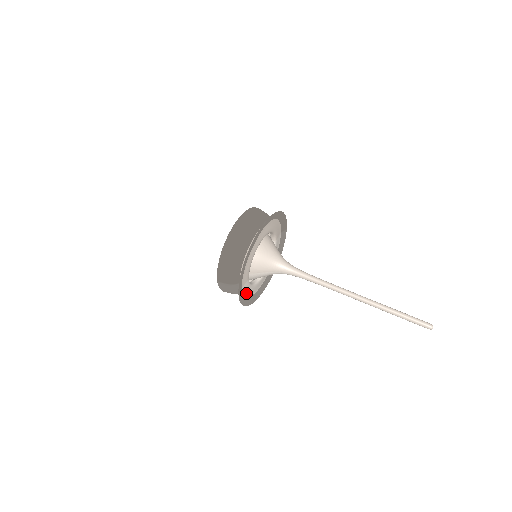
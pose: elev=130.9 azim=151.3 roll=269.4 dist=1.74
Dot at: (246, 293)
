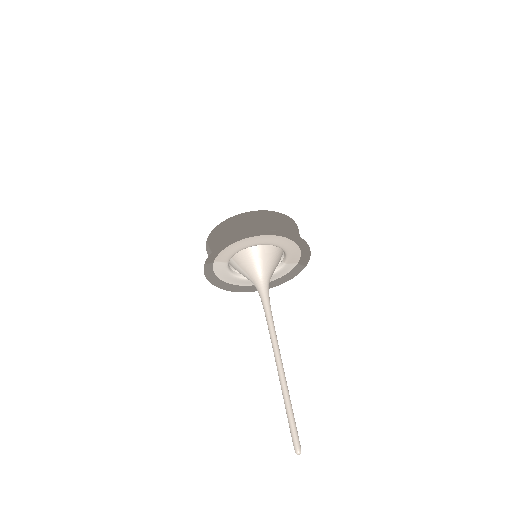
Dot at: (218, 272)
